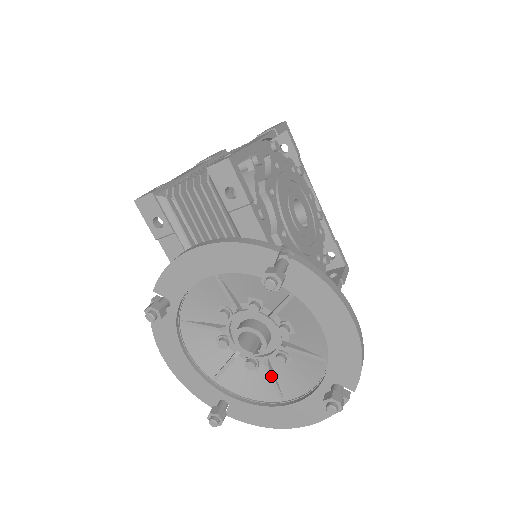
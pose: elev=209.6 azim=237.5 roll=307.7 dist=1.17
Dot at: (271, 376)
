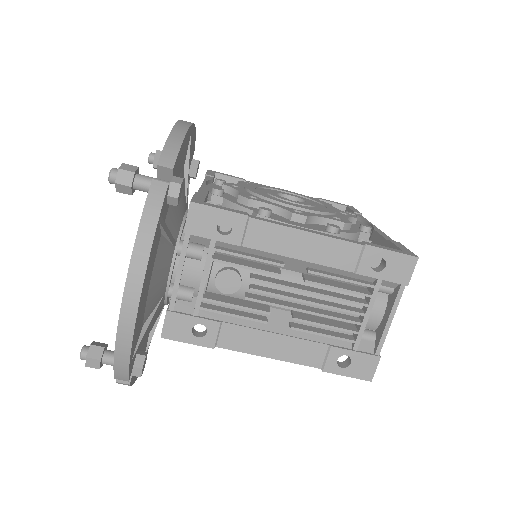
Dot at: occluded
